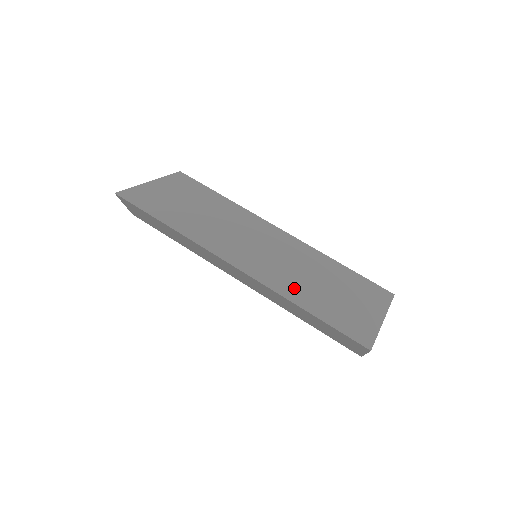
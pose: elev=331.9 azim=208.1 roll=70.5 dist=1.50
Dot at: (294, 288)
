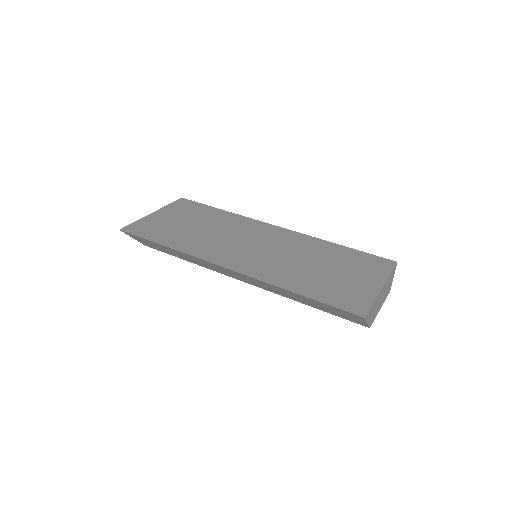
Dot at: (287, 276)
